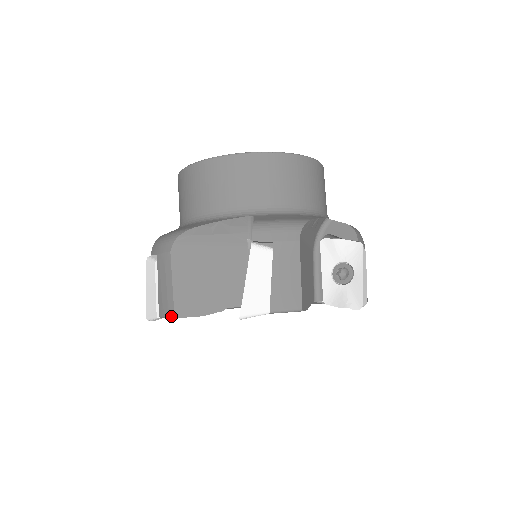
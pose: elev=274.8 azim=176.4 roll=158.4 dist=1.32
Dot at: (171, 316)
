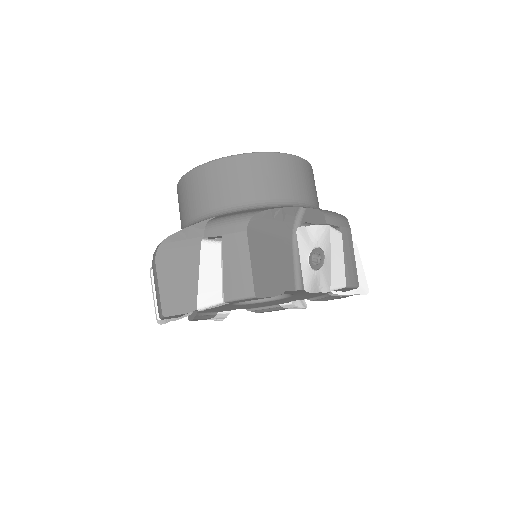
Dot at: (161, 316)
